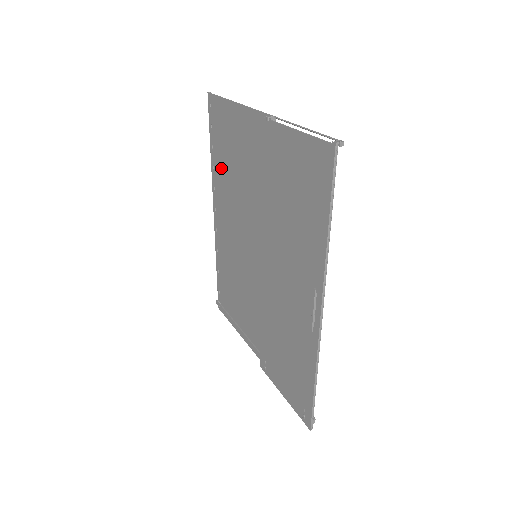
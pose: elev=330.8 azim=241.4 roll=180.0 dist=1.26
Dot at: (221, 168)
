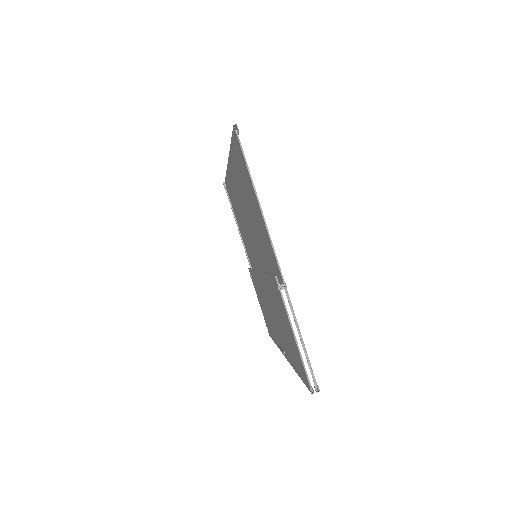
Dot at: (238, 175)
